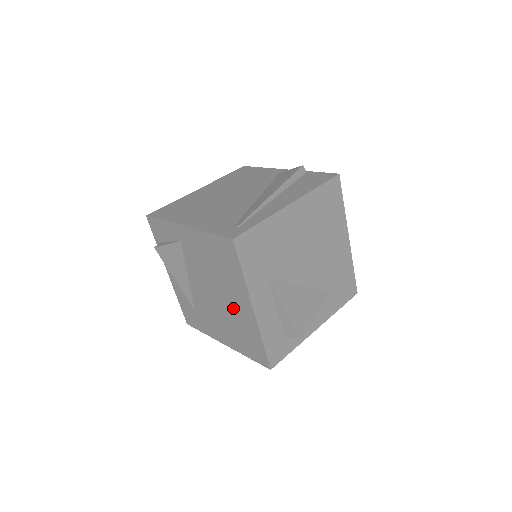
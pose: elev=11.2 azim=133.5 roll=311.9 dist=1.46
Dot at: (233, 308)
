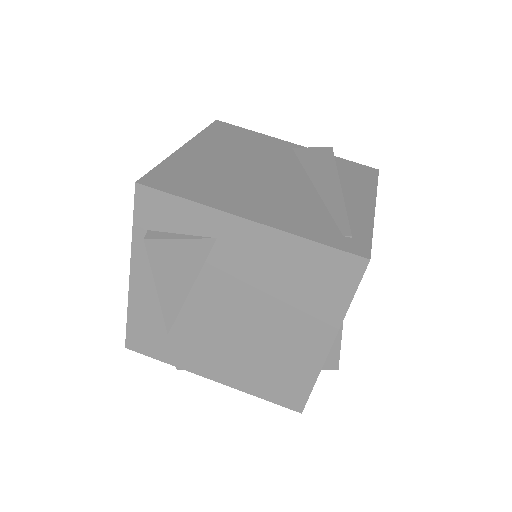
Dot at: (281, 341)
